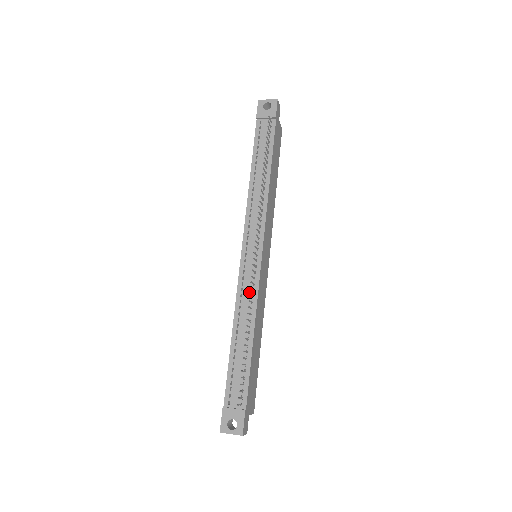
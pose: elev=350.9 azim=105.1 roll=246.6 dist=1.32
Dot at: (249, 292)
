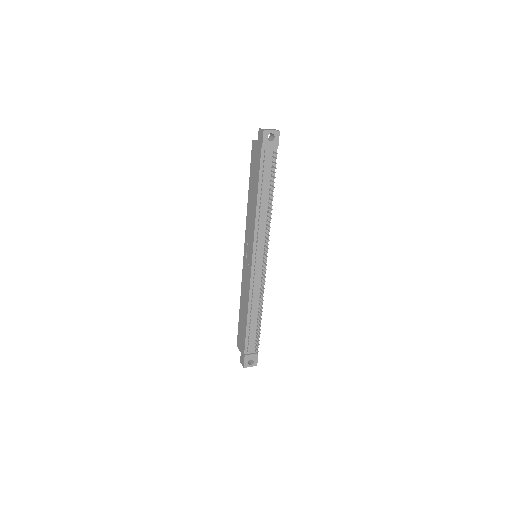
Dot at: (258, 287)
